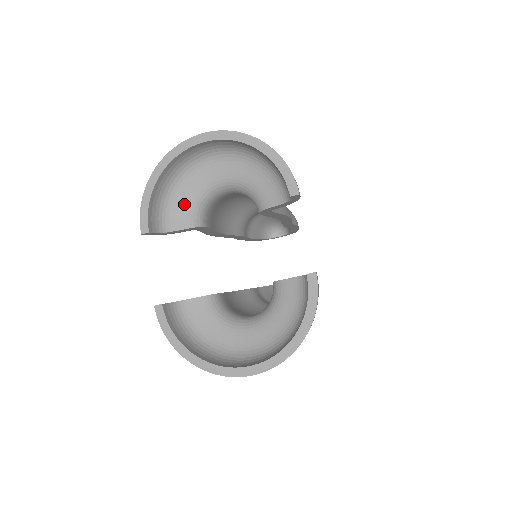
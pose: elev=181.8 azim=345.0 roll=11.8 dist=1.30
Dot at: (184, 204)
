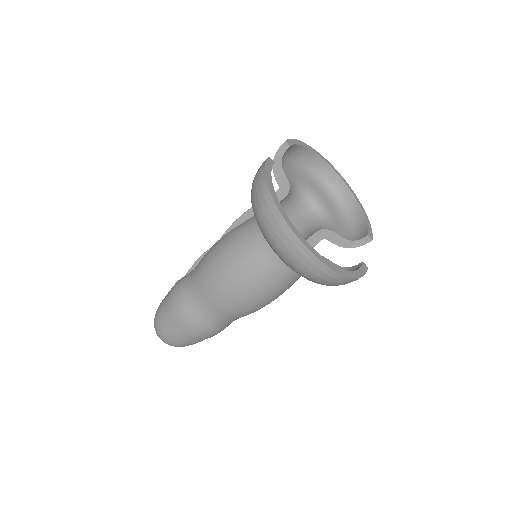
Dot at: (295, 174)
